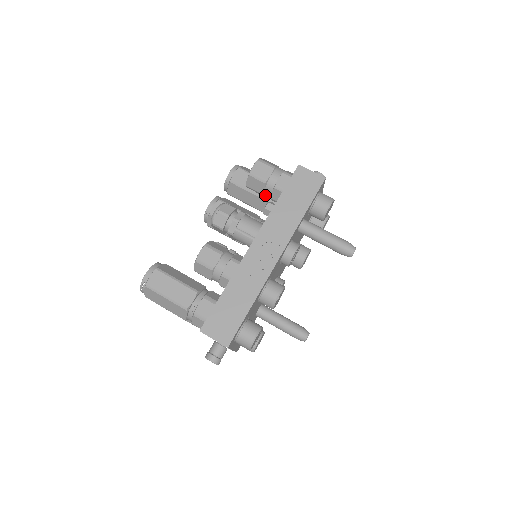
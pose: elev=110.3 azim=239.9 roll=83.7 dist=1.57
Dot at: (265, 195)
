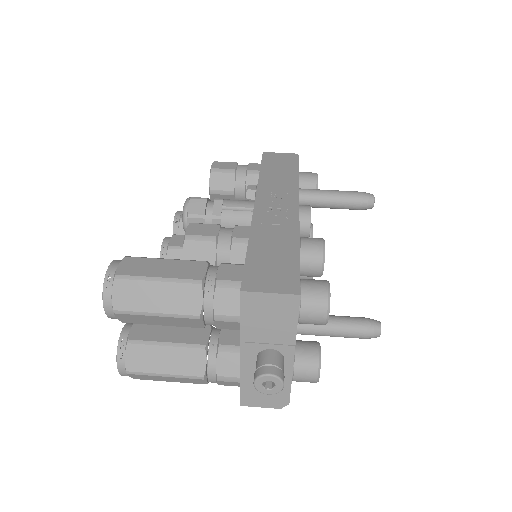
Dot at: (236, 195)
